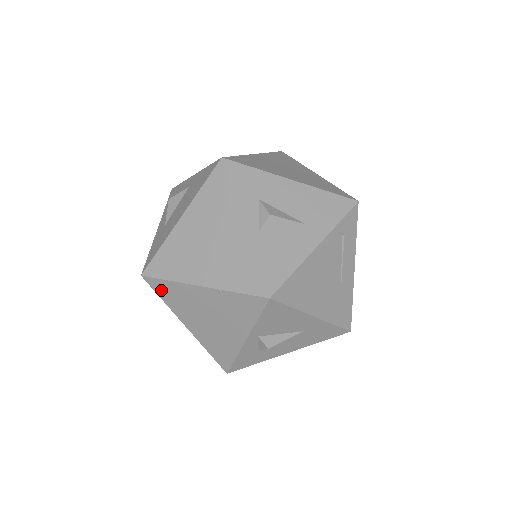
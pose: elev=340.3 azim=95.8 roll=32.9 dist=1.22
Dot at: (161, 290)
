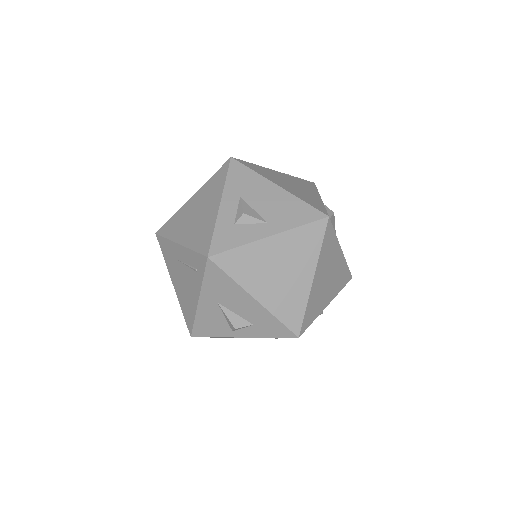
Dot at: (249, 166)
